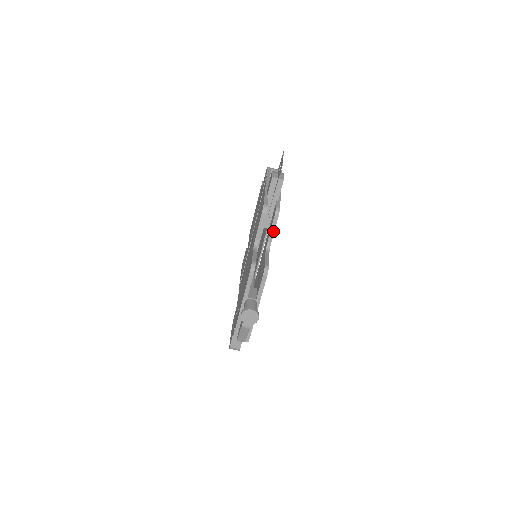
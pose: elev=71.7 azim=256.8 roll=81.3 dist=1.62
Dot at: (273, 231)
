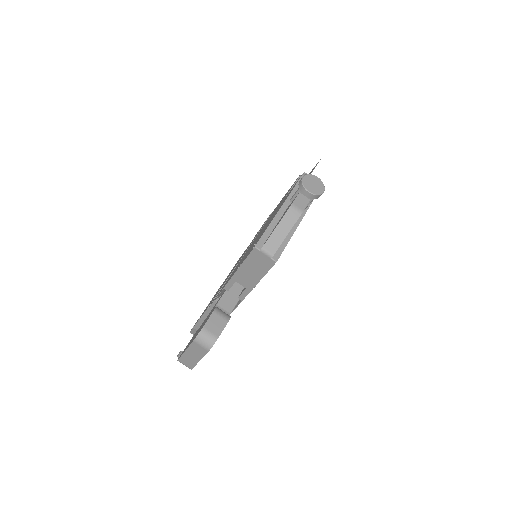
Dot at: occluded
